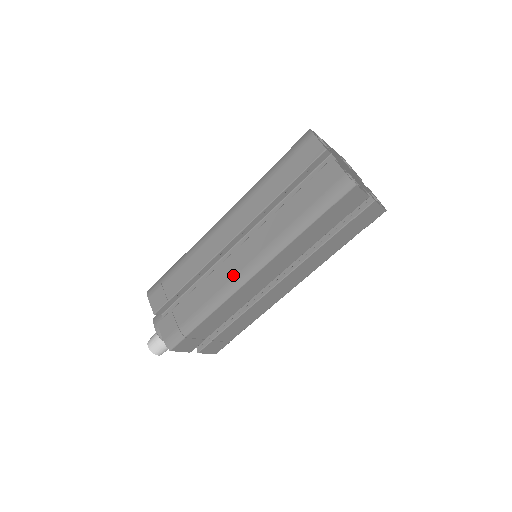
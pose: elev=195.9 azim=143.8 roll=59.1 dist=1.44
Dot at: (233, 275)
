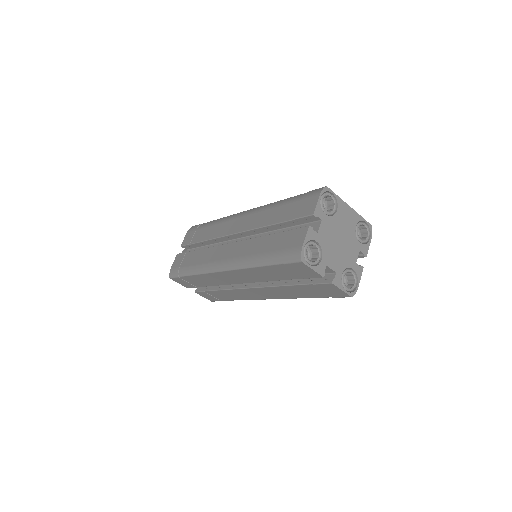
Dot at: (216, 260)
